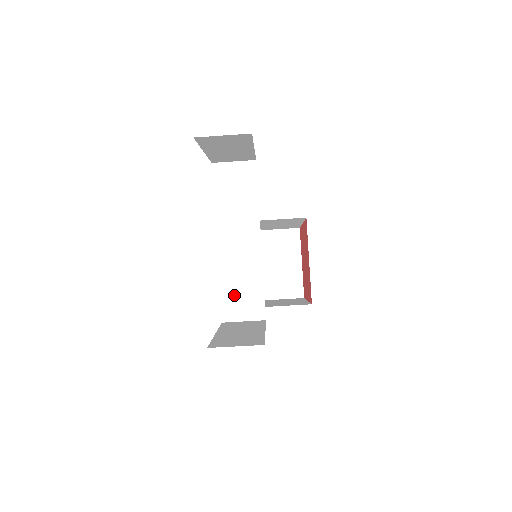
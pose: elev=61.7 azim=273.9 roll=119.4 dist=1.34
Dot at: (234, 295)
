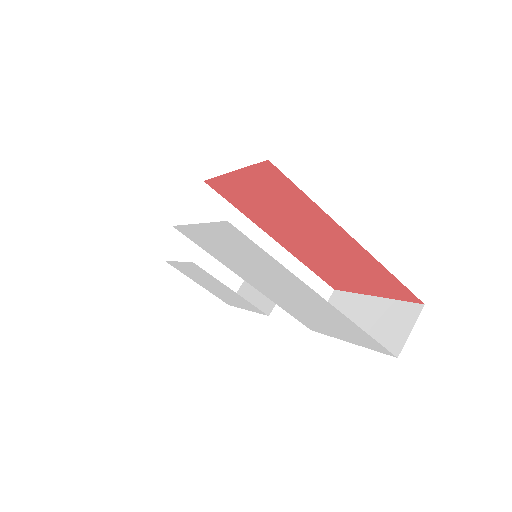
Dot at: occluded
